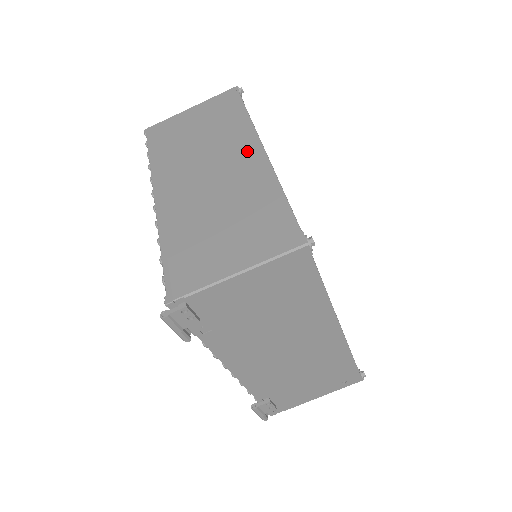
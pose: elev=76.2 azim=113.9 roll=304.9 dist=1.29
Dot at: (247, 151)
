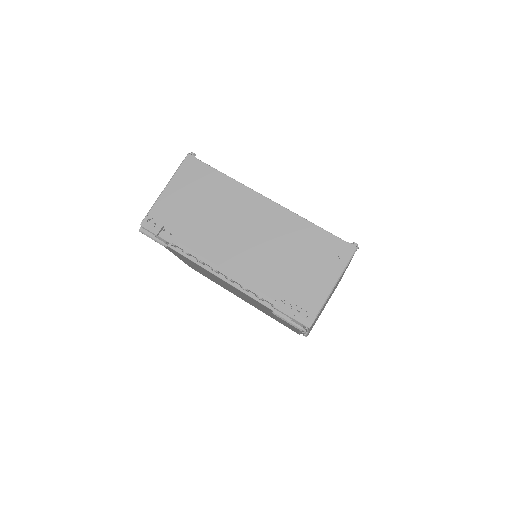
Dot at: occluded
